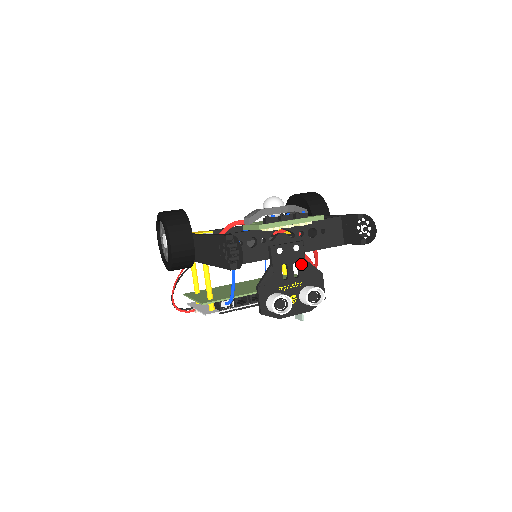
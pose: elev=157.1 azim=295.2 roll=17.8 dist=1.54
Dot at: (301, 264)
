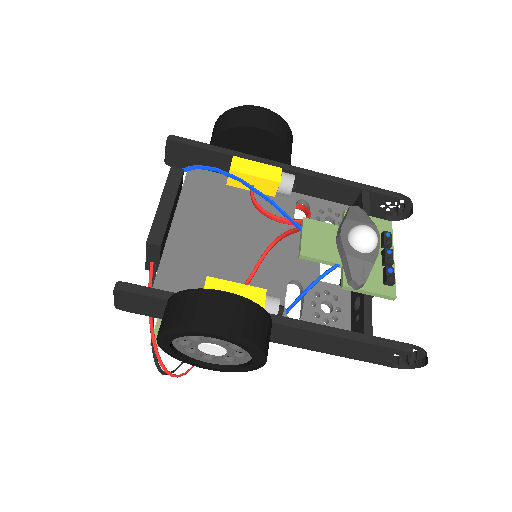
Dot at: occluded
